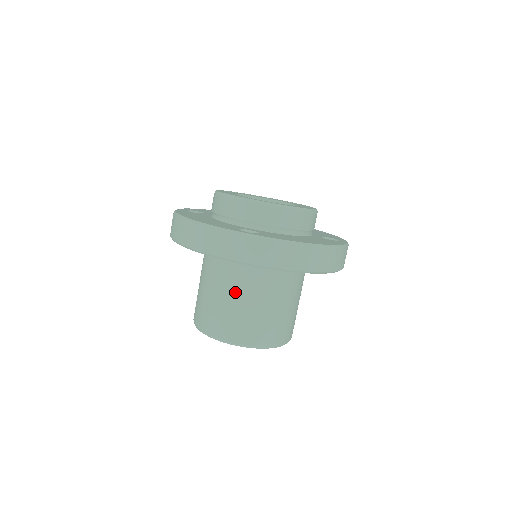
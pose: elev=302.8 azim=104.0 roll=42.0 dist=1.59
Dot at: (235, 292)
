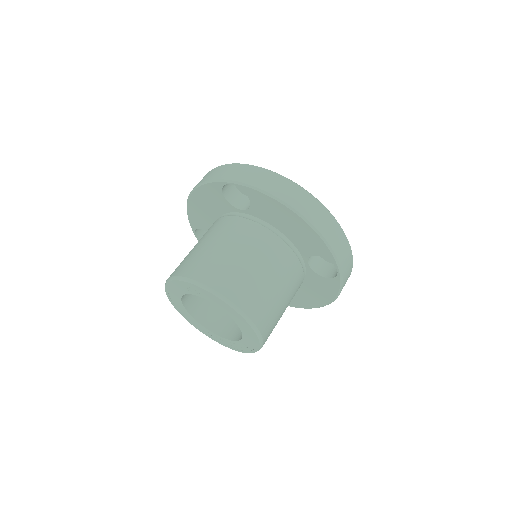
Dot at: (217, 237)
